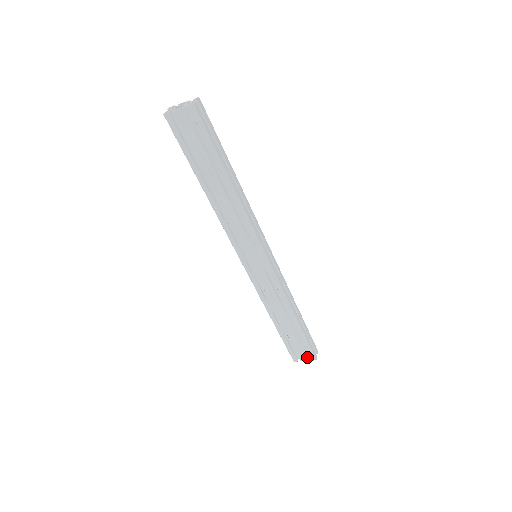
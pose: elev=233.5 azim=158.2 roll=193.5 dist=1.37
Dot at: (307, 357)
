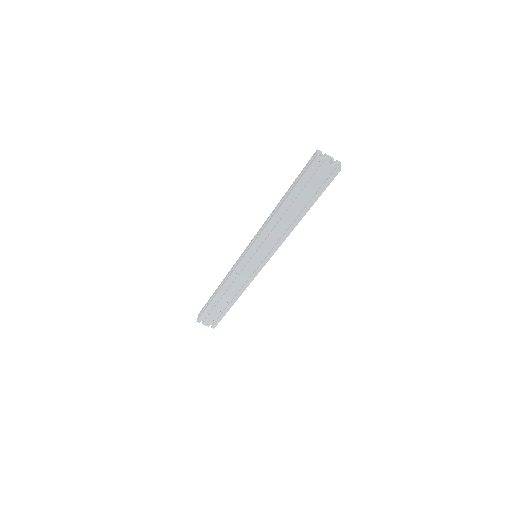
Dot at: occluded
